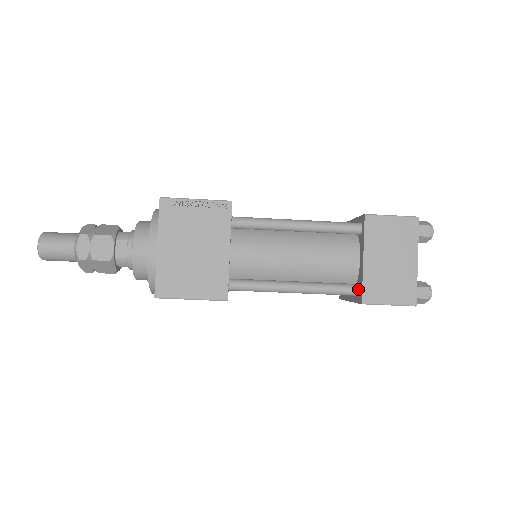
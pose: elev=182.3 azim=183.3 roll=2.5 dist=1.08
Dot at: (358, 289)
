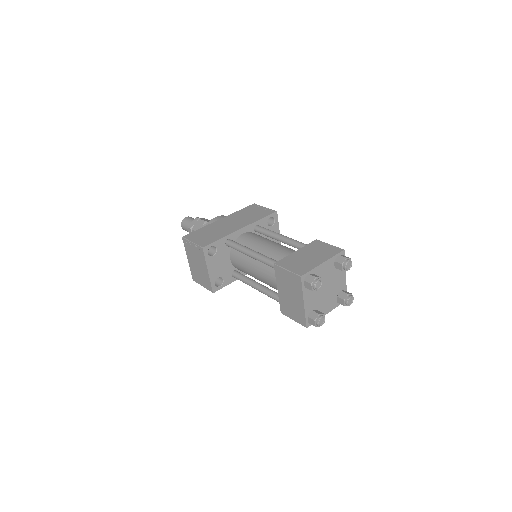
Dot at: occluded
